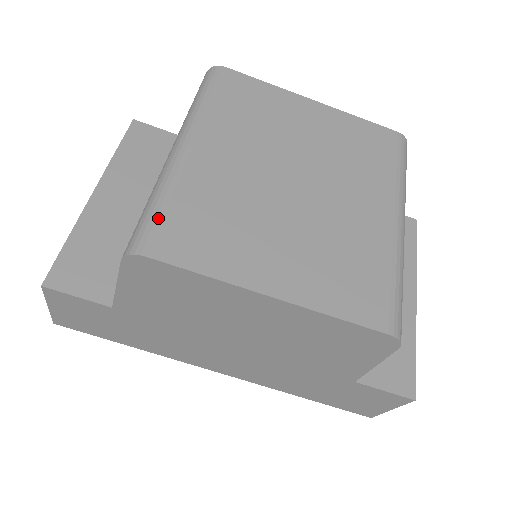
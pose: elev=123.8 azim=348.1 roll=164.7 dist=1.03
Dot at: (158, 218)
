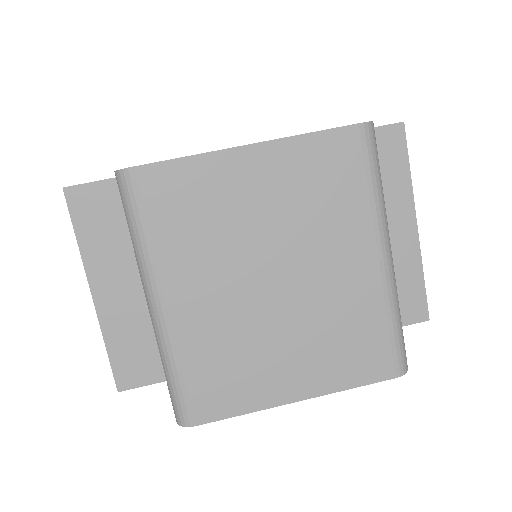
Dot at: (183, 392)
